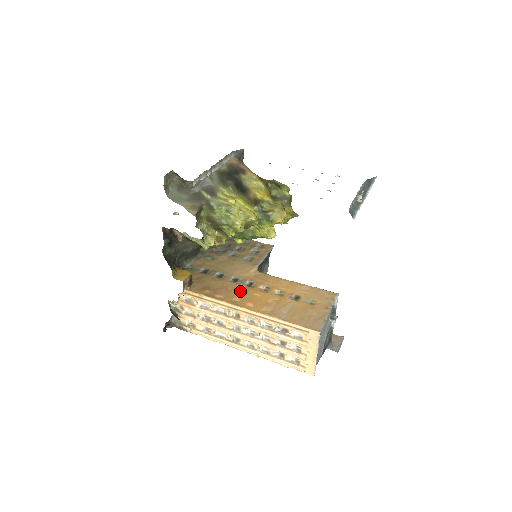
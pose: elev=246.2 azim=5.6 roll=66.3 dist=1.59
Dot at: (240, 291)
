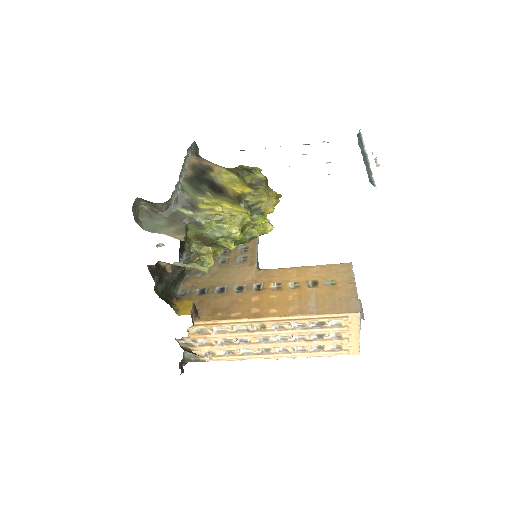
Dot at: (253, 300)
